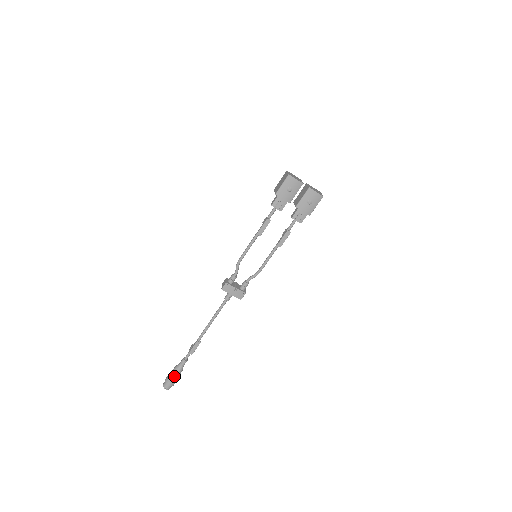
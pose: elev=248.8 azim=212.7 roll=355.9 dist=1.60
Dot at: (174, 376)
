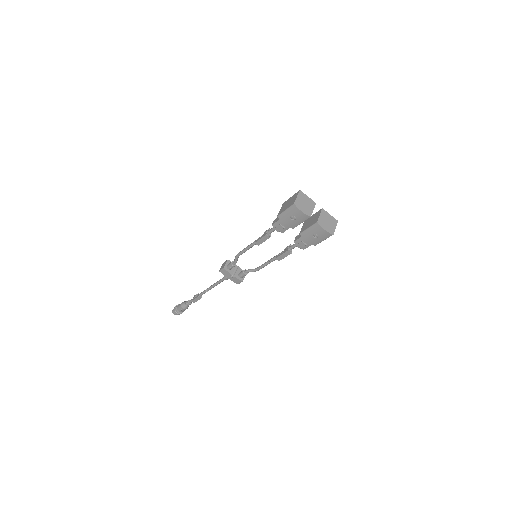
Dot at: (180, 310)
